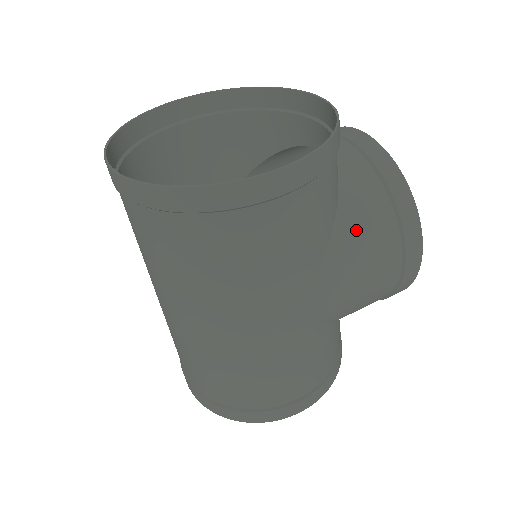
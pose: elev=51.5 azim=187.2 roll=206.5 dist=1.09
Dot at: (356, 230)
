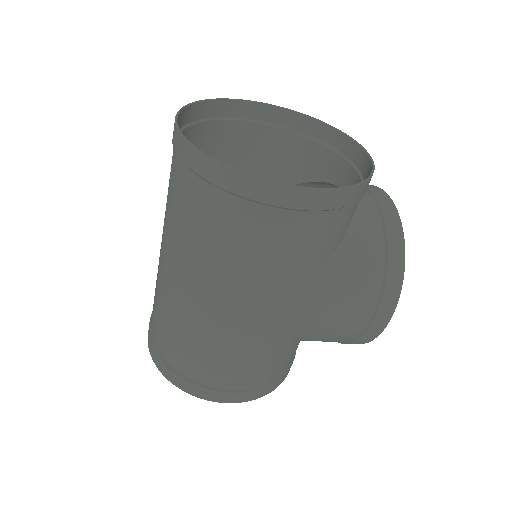
Dot at: (346, 270)
